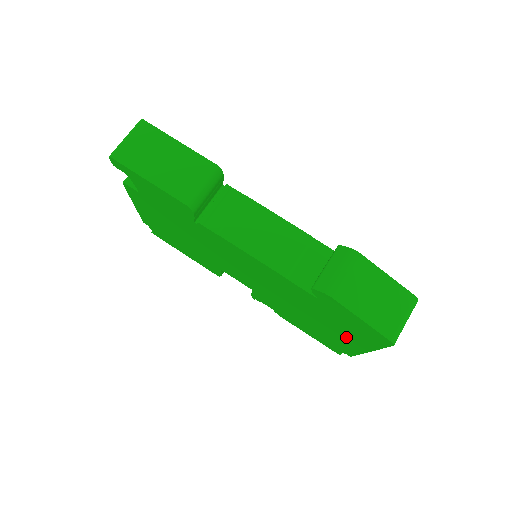
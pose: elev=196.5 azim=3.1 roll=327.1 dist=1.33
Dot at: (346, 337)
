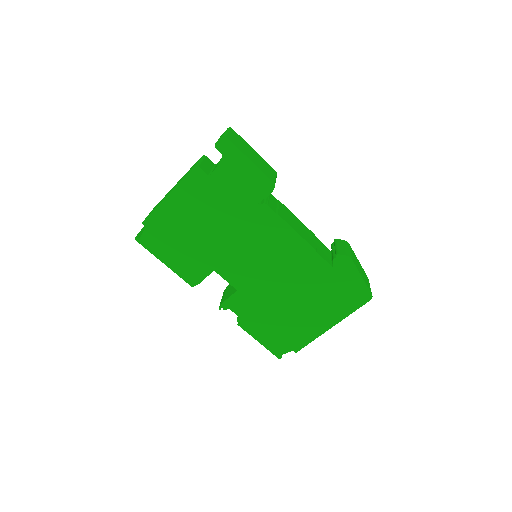
Dot at: (320, 316)
